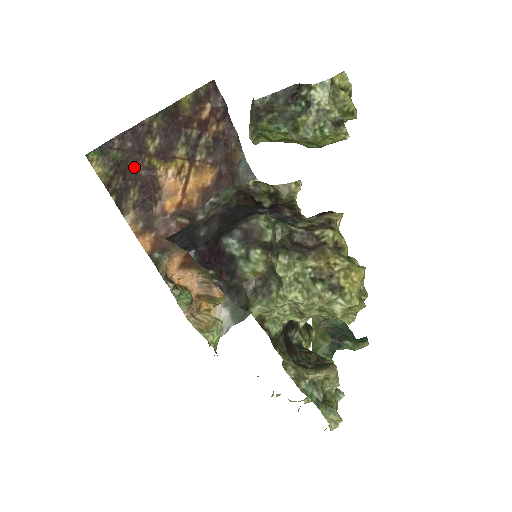
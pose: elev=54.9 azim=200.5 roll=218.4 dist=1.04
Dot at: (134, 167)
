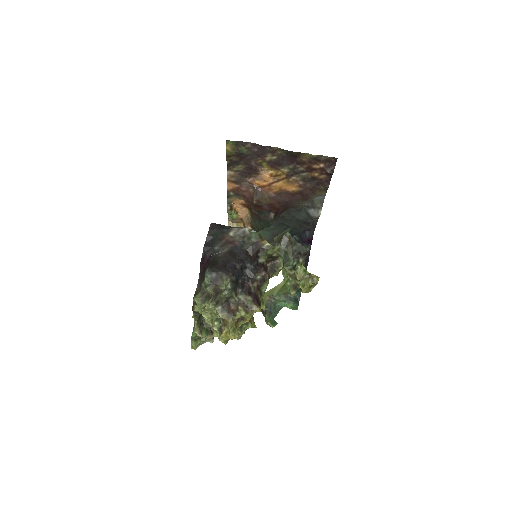
Dot at: (250, 159)
